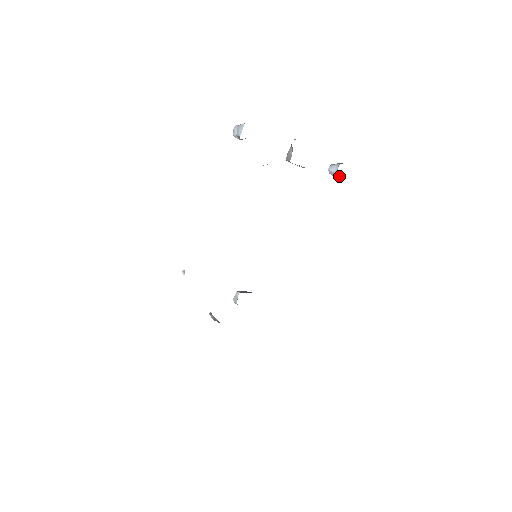
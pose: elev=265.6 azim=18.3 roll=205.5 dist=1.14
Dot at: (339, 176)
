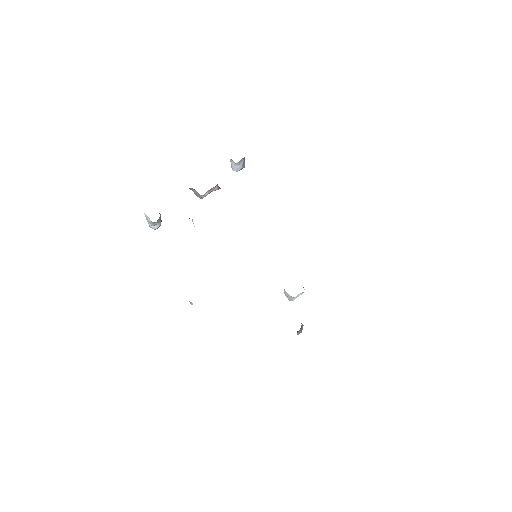
Dot at: (241, 163)
